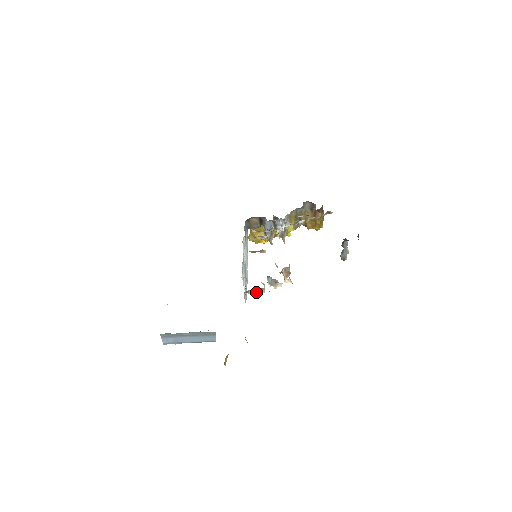
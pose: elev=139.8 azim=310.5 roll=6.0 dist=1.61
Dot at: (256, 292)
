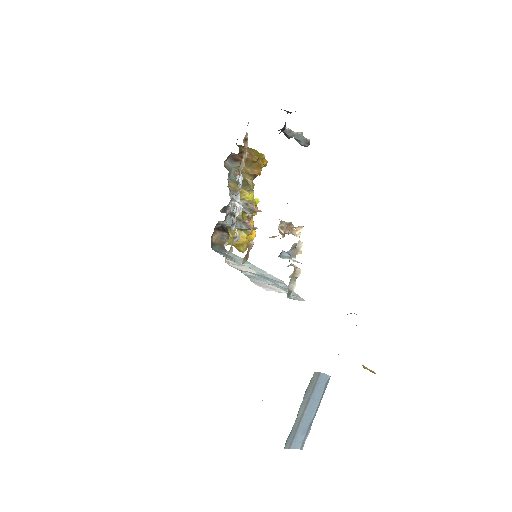
Dot at: (295, 281)
